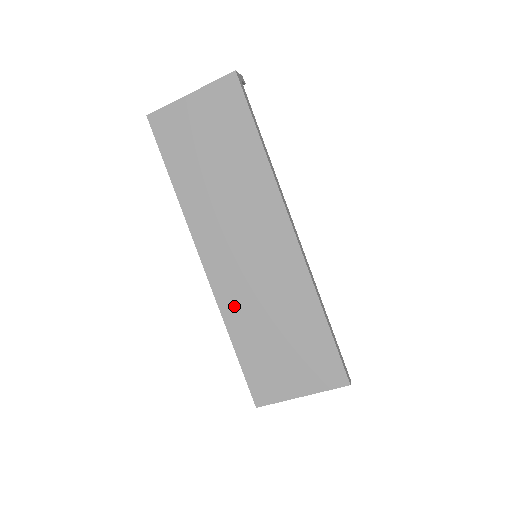
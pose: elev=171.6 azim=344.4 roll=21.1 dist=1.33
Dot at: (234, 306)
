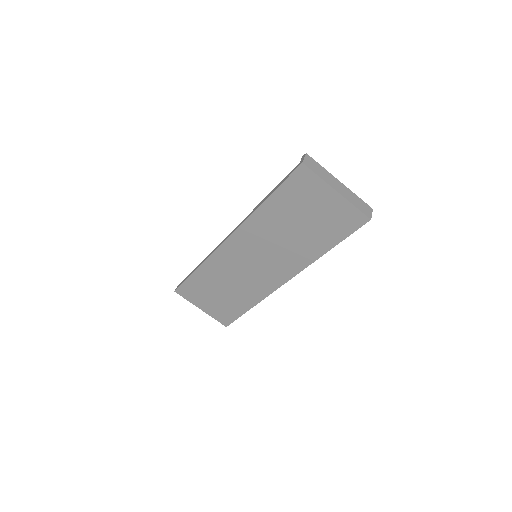
Dot at: (217, 265)
